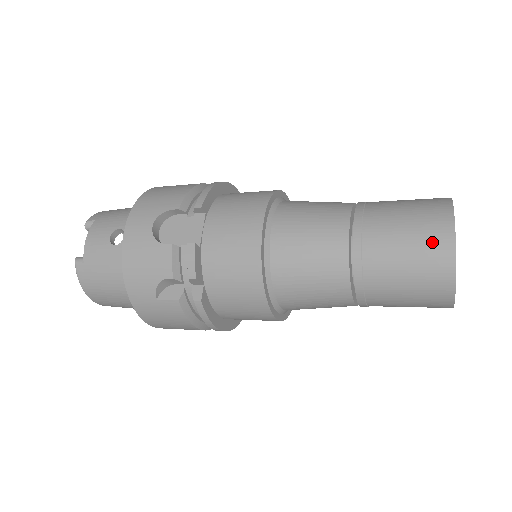
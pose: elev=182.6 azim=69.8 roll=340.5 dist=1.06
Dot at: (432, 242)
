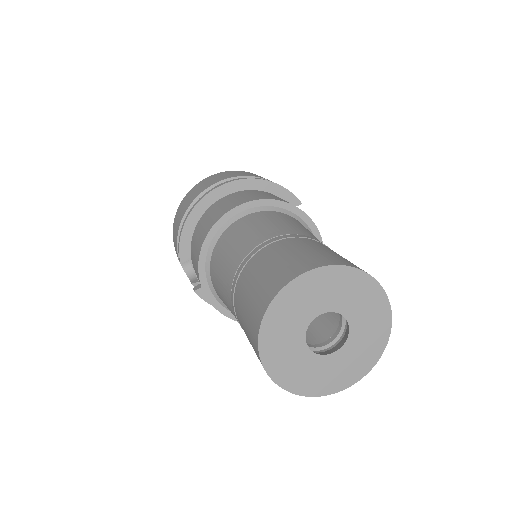
Dot at: occluded
